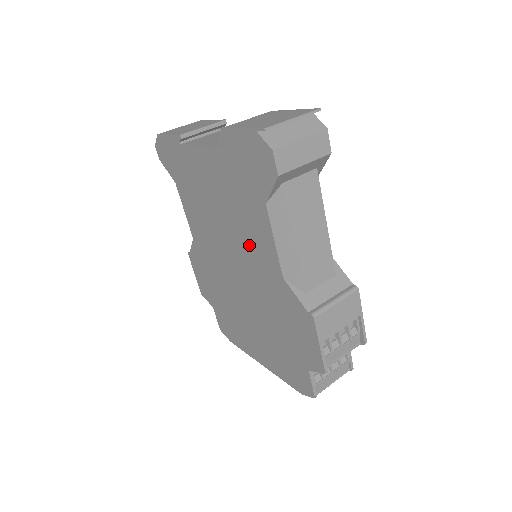
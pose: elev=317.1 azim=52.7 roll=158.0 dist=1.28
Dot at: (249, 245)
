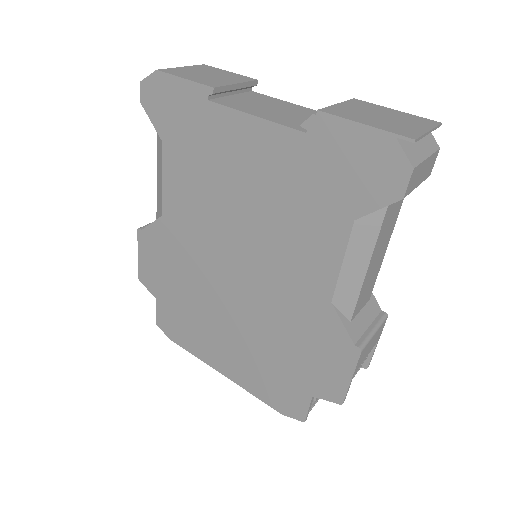
Dot at: (285, 254)
